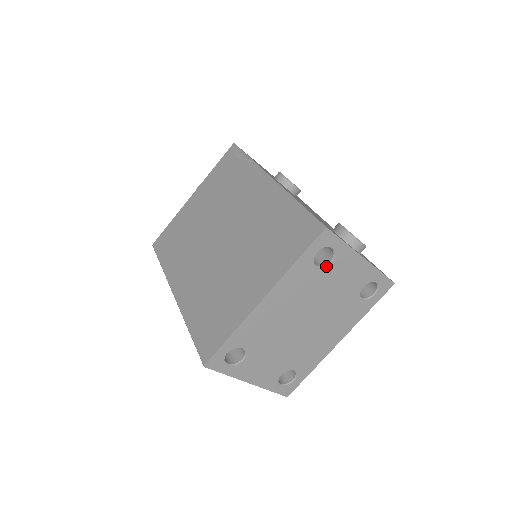
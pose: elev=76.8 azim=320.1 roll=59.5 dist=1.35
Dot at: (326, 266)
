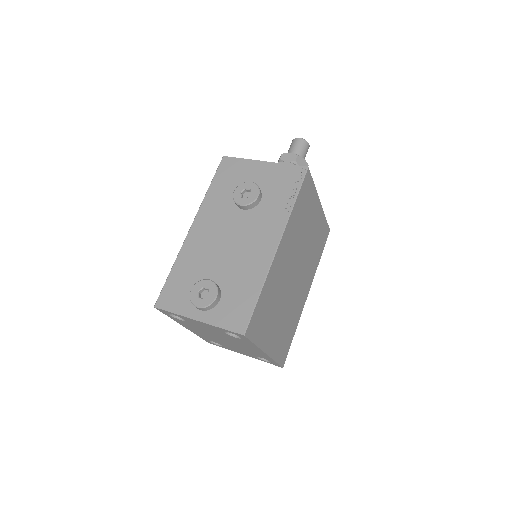
Dot at: (185, 320)
